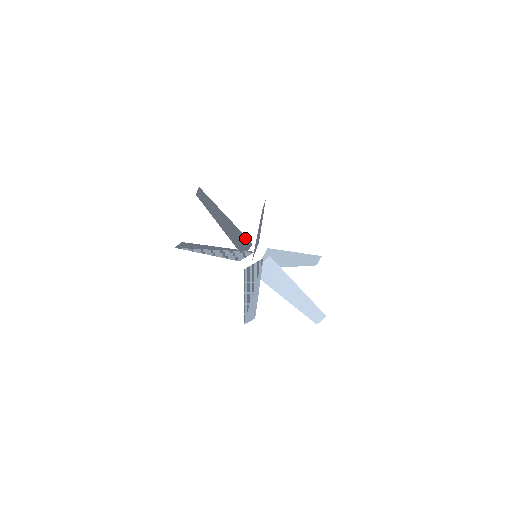
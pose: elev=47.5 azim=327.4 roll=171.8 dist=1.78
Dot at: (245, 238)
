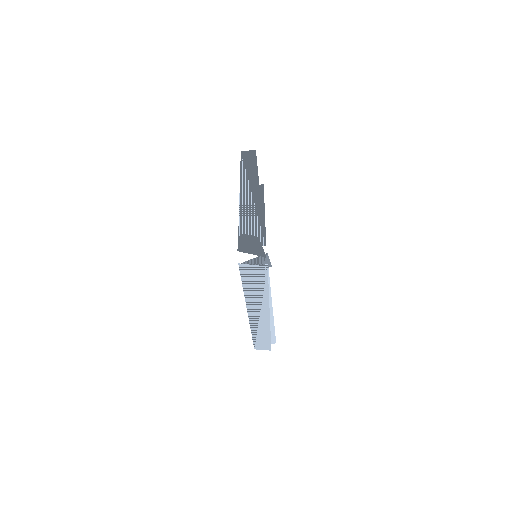
Dot at: (262, 235)
